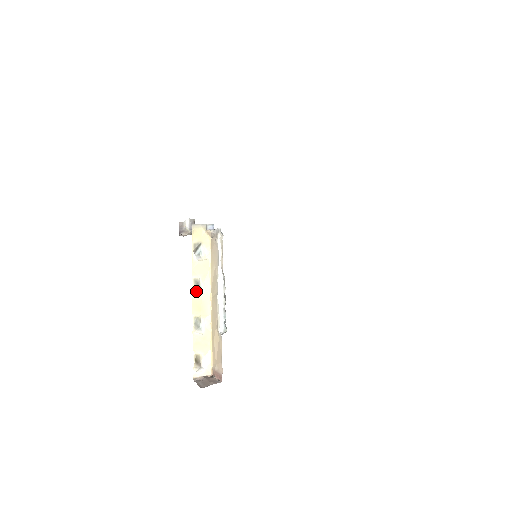
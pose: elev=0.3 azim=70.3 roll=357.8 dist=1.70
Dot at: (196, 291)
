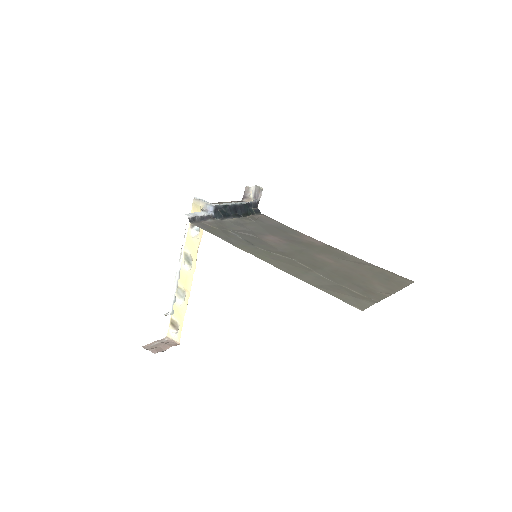
Dot at: (187, 264)
